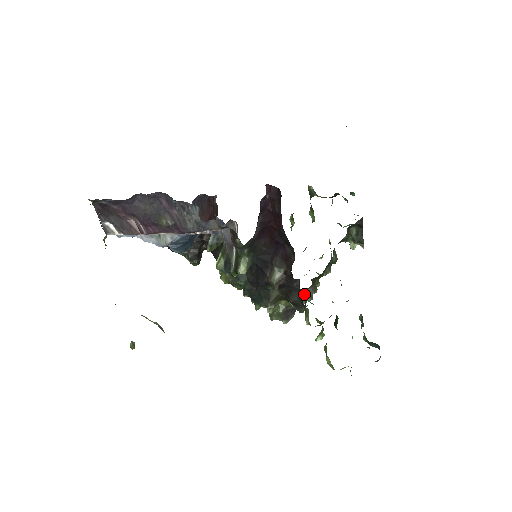
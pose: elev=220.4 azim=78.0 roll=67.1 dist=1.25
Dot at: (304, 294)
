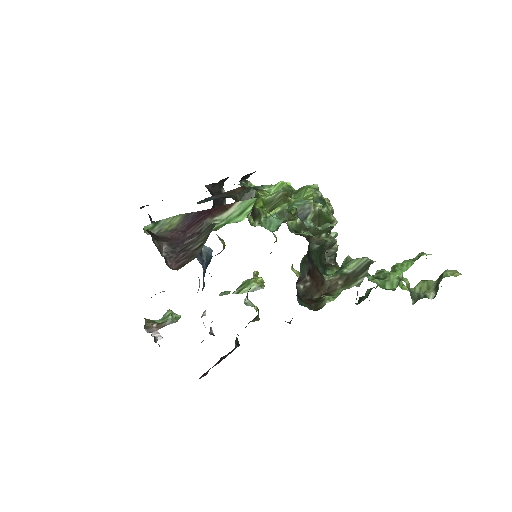
Dot at: occluded
